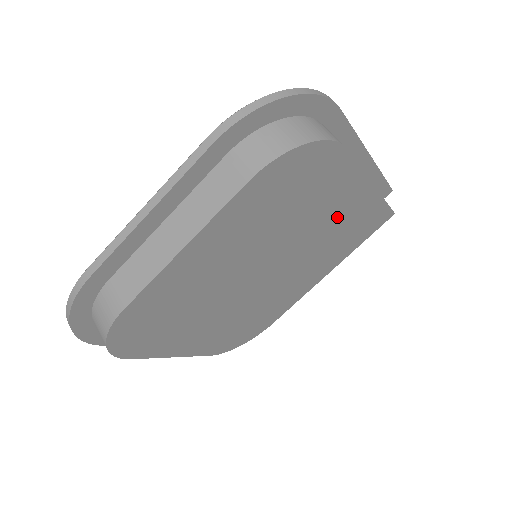
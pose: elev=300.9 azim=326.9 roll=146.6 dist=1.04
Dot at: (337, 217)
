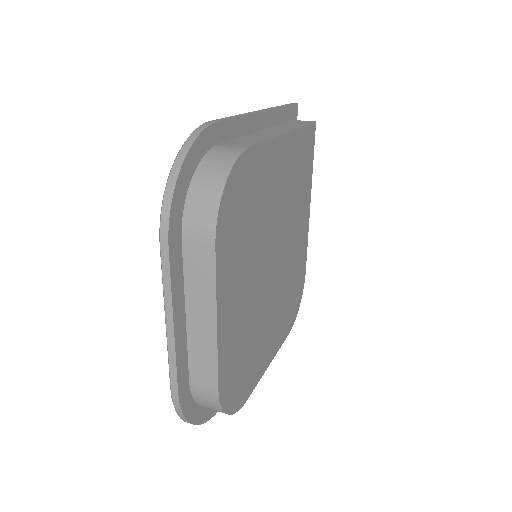
Dot at: (283, 179)
